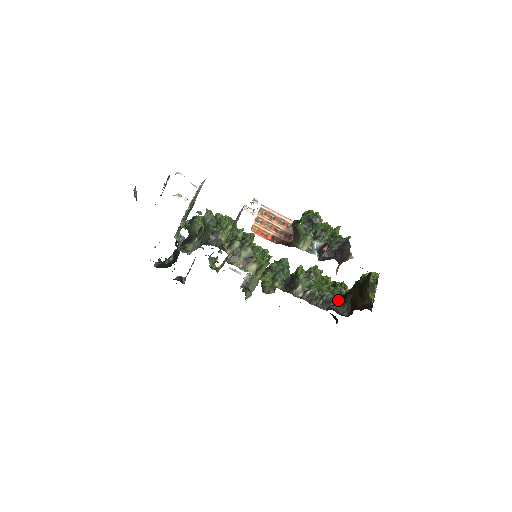
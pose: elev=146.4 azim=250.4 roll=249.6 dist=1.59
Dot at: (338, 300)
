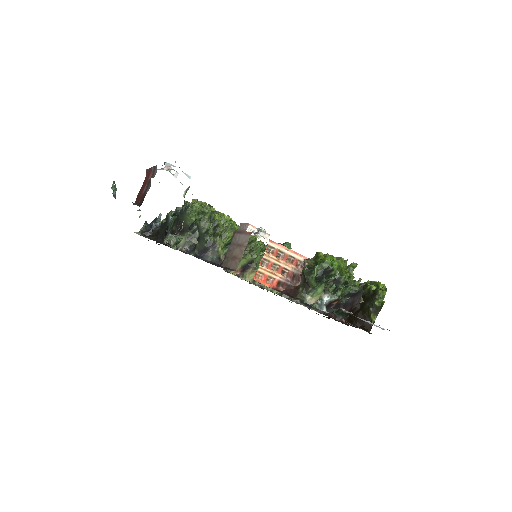
Dot at: occluded
